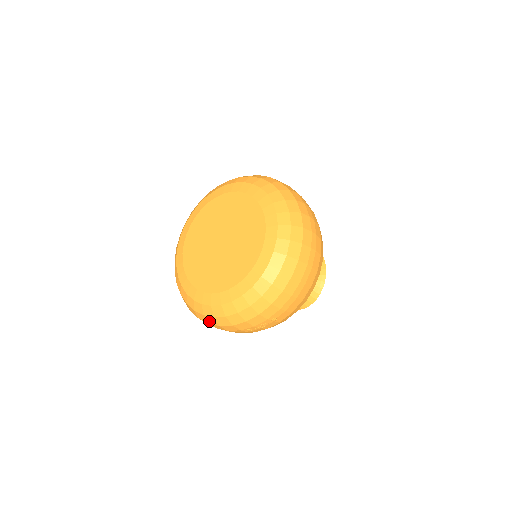
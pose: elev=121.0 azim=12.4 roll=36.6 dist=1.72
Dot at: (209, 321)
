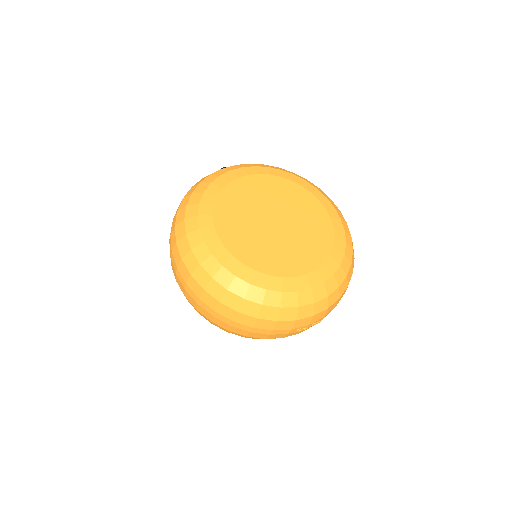
Dot at: (264, 314)
